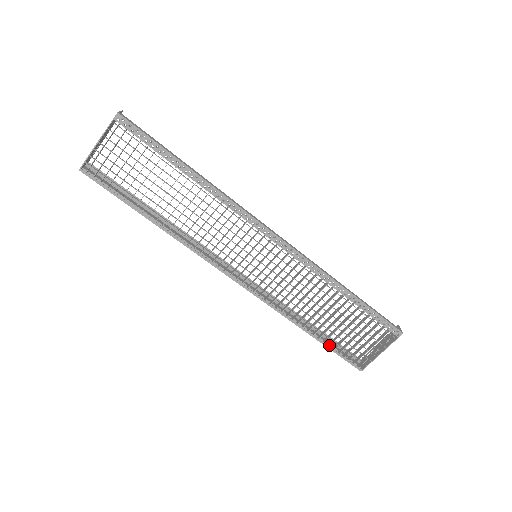
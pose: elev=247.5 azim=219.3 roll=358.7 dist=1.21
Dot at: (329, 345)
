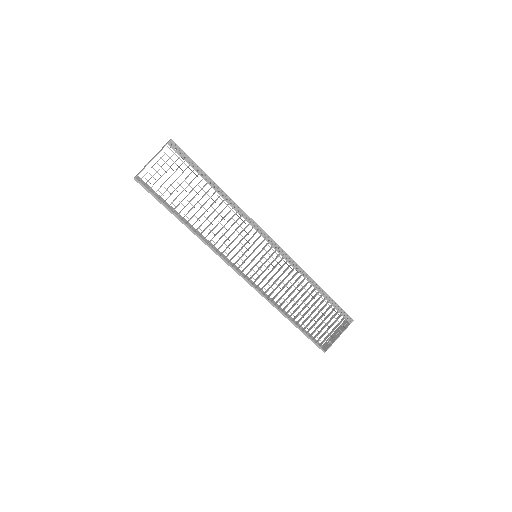
Dot at: (303, 330)
